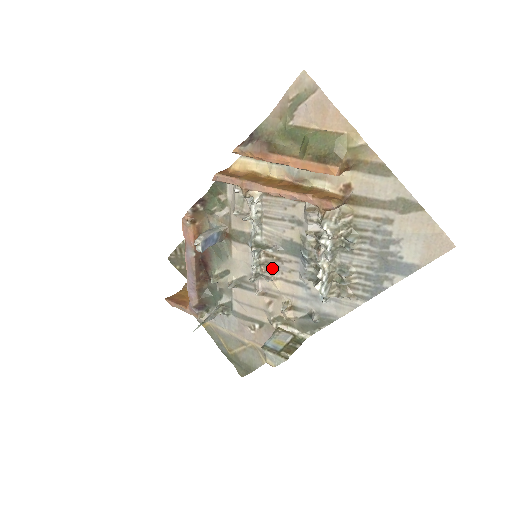
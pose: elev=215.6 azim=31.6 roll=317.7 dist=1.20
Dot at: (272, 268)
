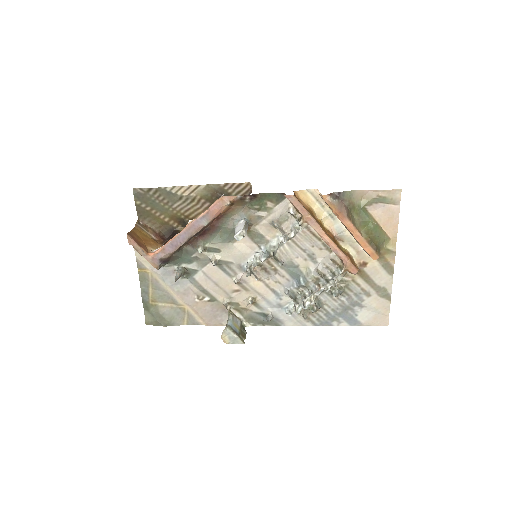
Dot at: (264, 272)
